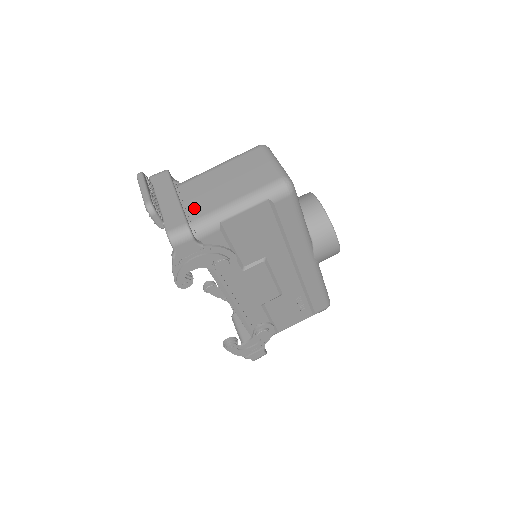
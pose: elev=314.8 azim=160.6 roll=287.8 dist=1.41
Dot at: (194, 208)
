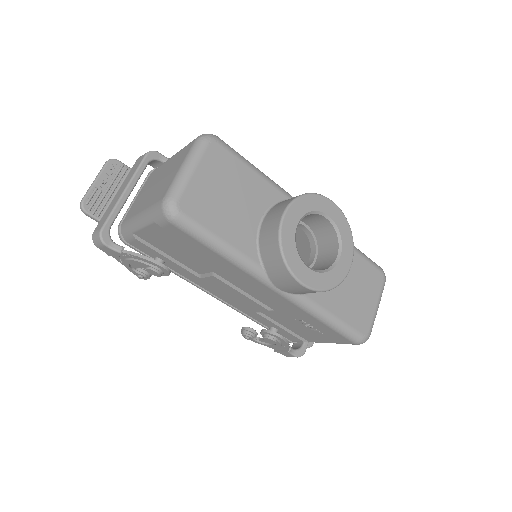
Dot at: (132, 207)
